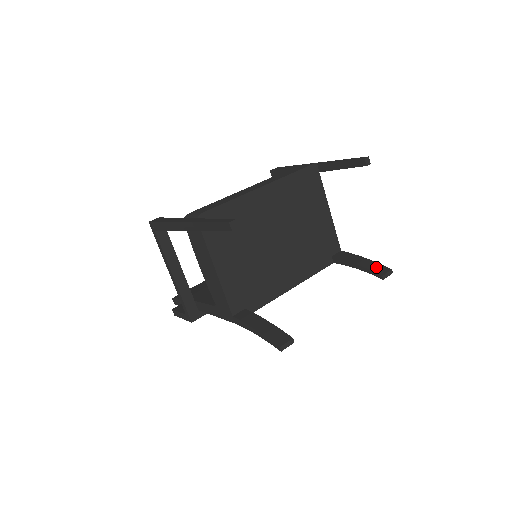
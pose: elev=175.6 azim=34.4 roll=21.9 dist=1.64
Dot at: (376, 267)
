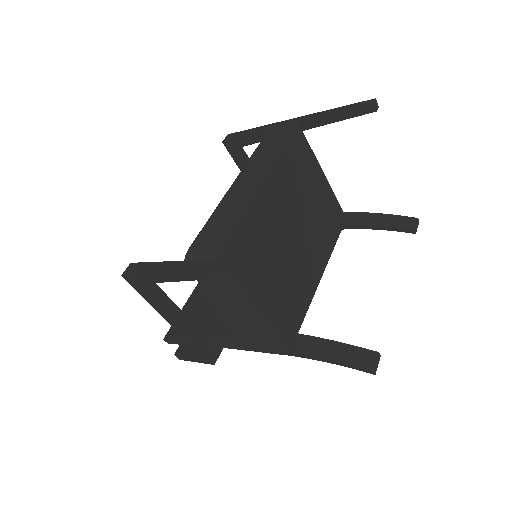
Dot at: (400, 221)
